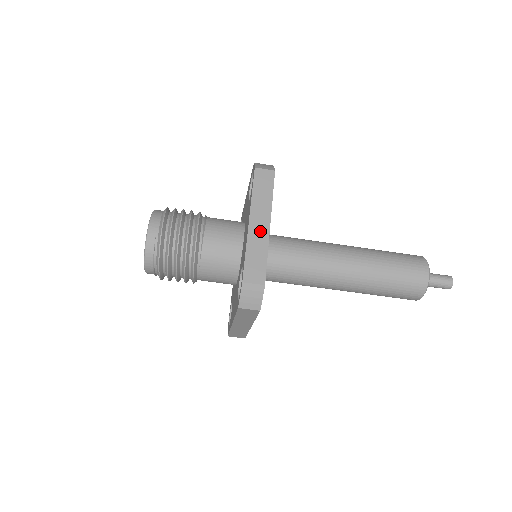
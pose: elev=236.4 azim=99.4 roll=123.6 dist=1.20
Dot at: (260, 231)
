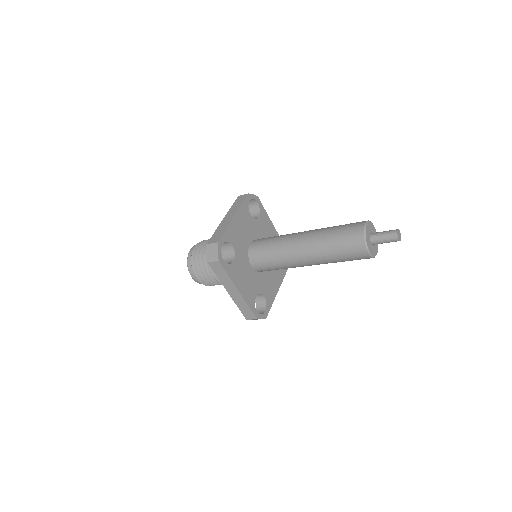
Dot at: (236, 296)
